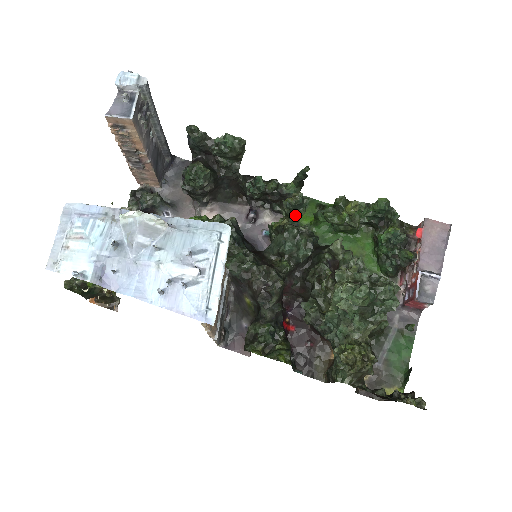
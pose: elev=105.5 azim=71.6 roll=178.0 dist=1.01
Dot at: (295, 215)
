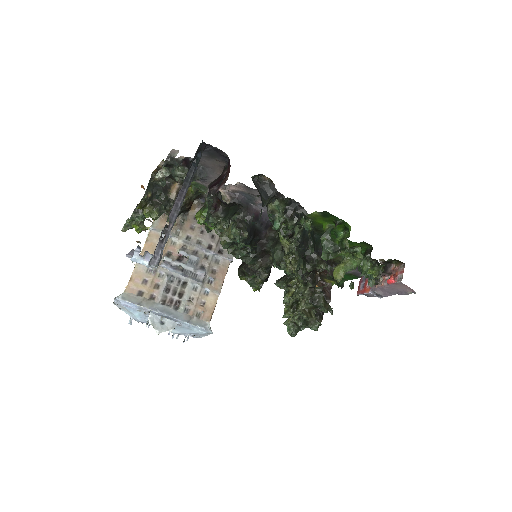
Dot at: occluded
